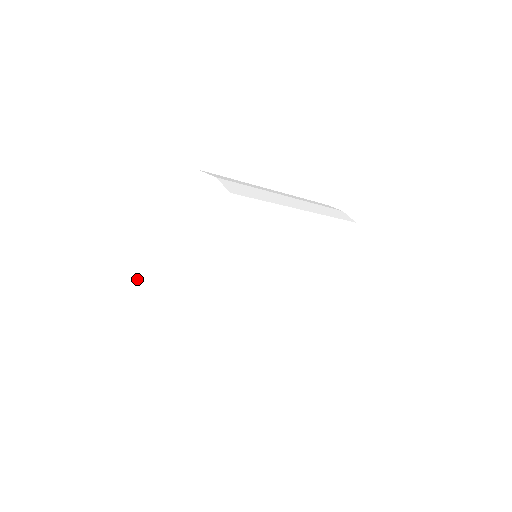
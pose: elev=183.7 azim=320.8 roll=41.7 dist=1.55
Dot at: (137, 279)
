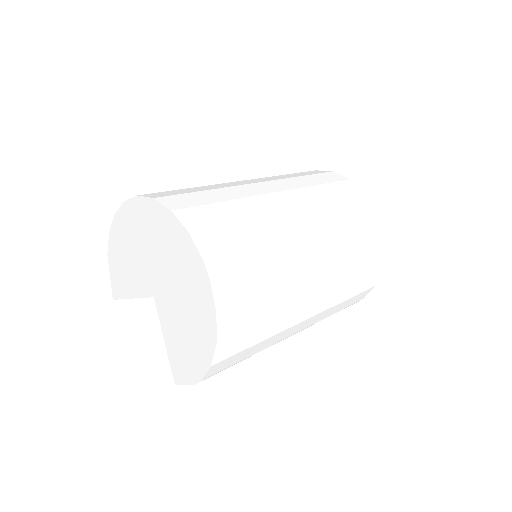
Dot at: (117, 238)
